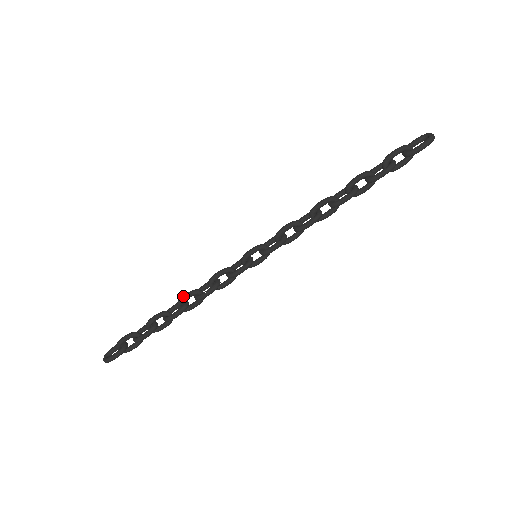
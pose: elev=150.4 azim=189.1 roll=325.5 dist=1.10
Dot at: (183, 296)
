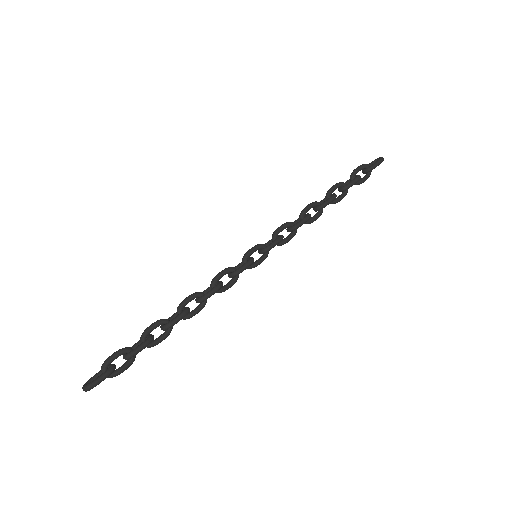
Dot at: (184, 299)
